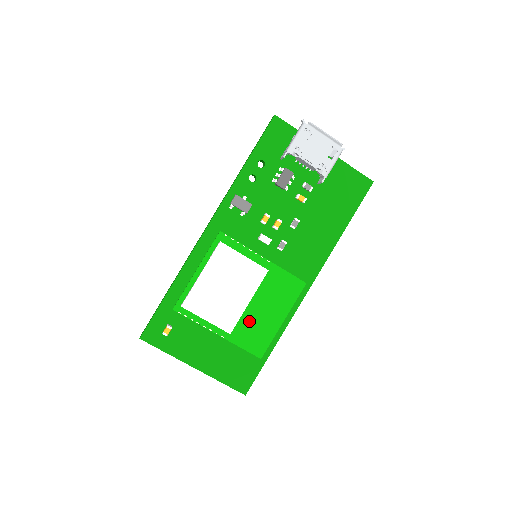
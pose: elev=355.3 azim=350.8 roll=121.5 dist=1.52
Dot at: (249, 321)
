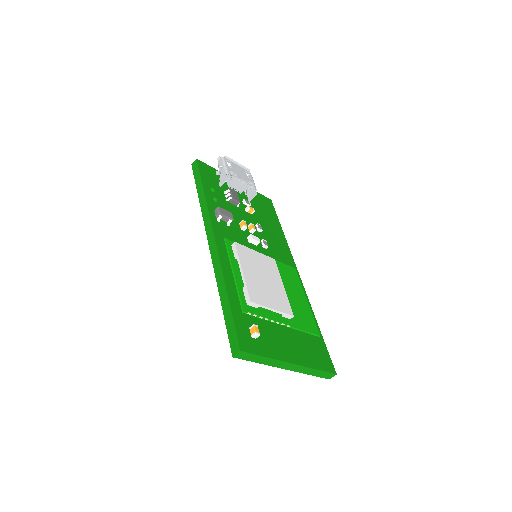
Dot at: (292, 306)
